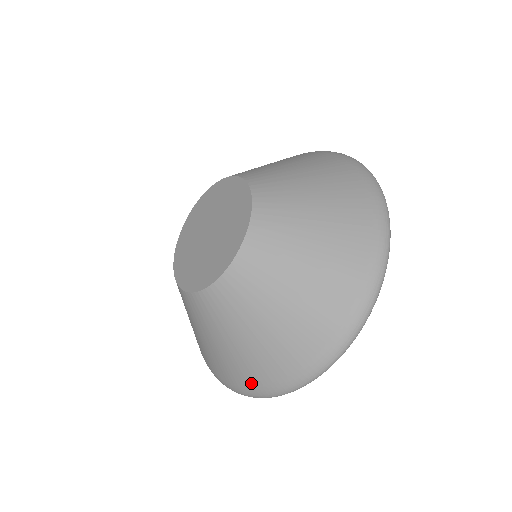
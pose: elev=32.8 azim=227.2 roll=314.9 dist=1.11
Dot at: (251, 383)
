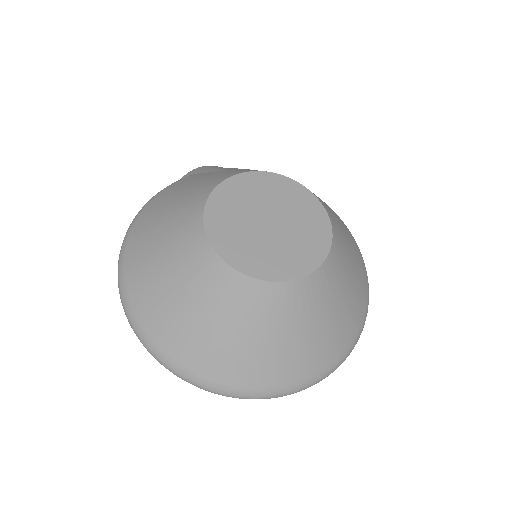
Dot at: (178, 356)
